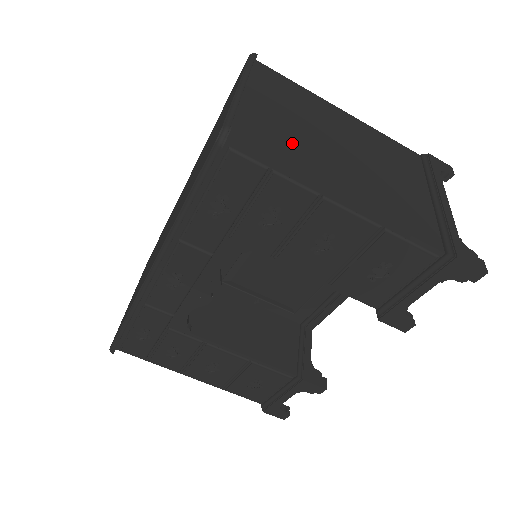
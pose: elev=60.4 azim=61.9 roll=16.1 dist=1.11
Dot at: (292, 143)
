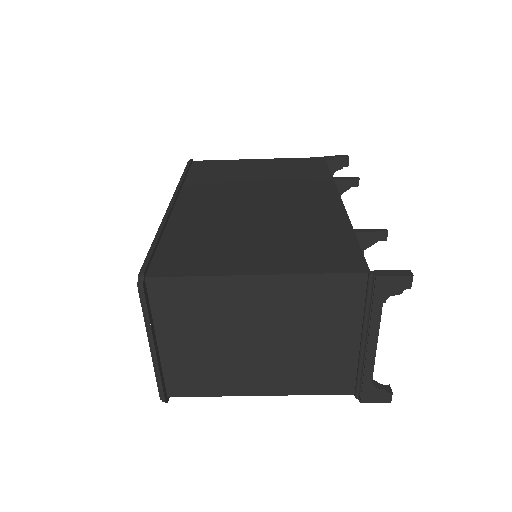
Dot at: (211, 369)
